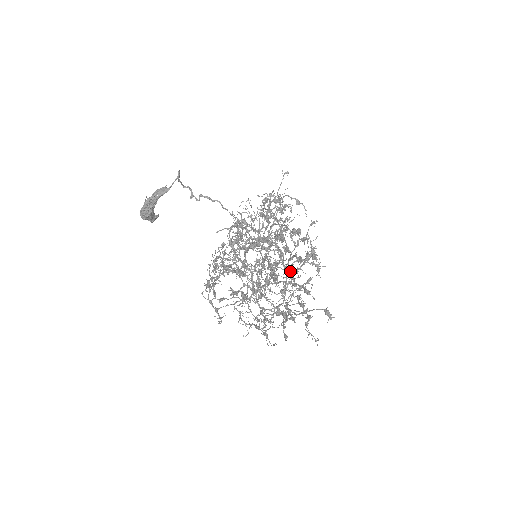
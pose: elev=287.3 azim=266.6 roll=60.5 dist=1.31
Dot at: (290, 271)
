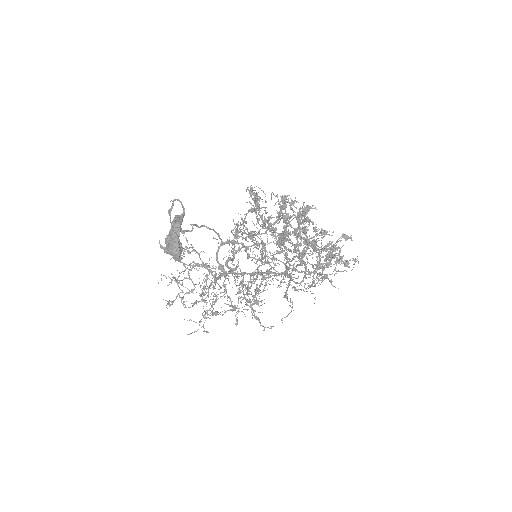
Dot at: (305, 226)
